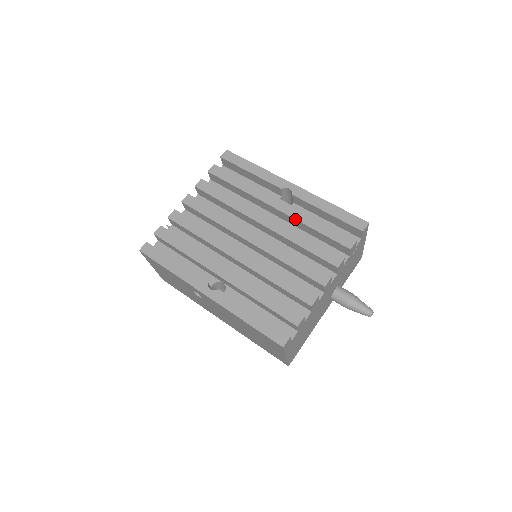
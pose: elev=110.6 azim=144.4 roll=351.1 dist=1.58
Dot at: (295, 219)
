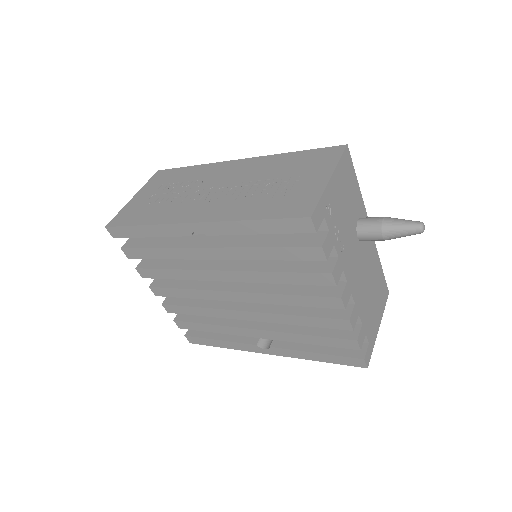
Dot at: occluded
